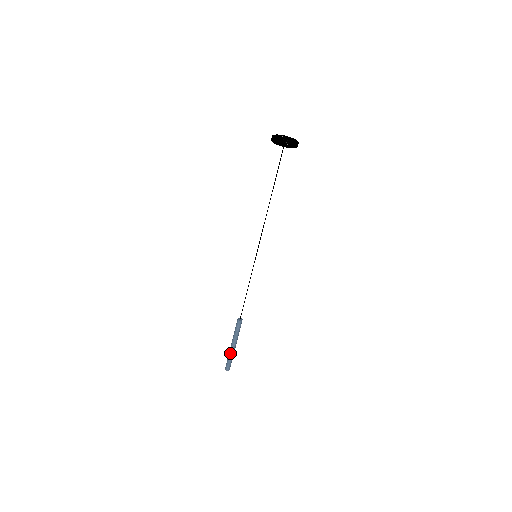
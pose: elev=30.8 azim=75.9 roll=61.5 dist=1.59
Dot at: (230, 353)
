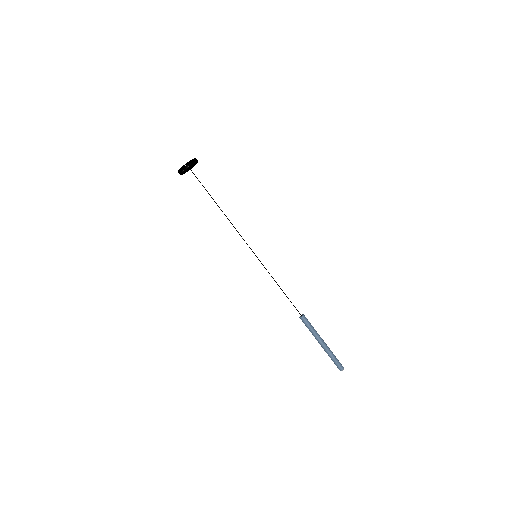
Dot at: (326, 352)
